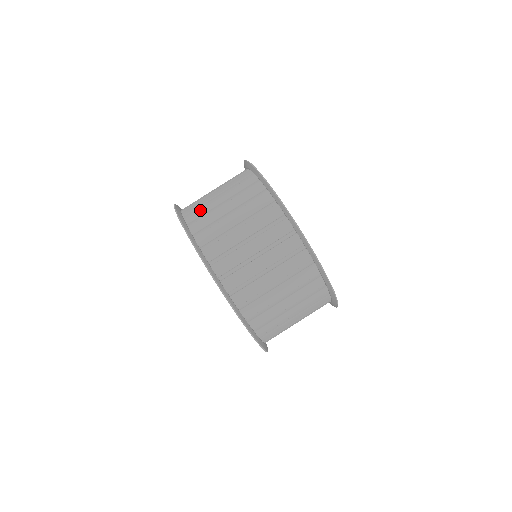
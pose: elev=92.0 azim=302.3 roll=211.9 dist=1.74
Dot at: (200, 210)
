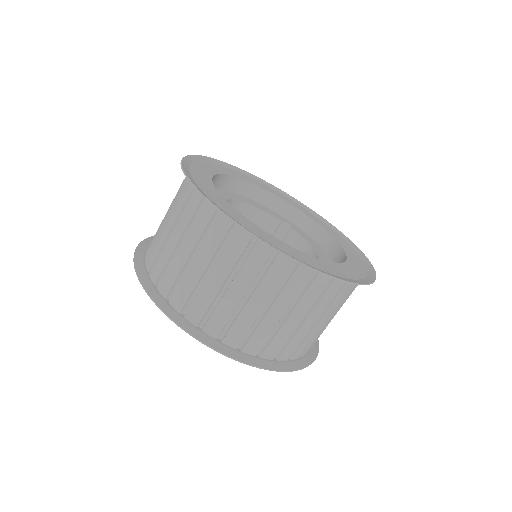
Dot at: (169, 273)
